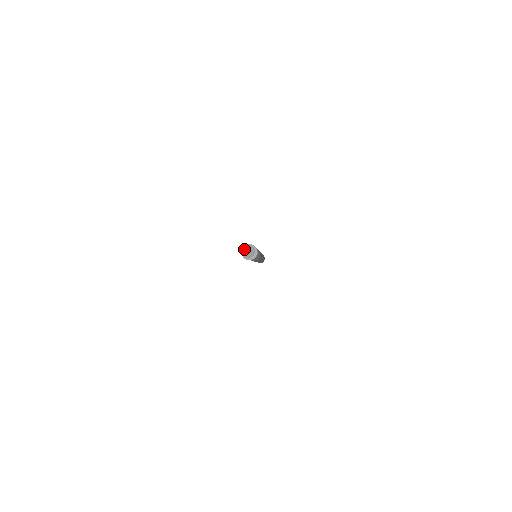
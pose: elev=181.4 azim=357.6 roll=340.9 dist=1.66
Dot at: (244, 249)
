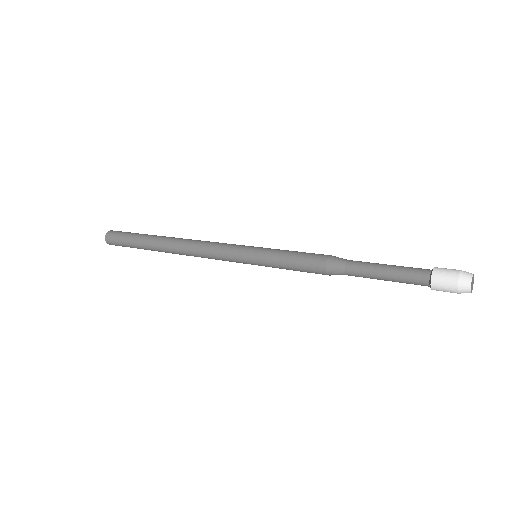
Dot at: (471, 288)
